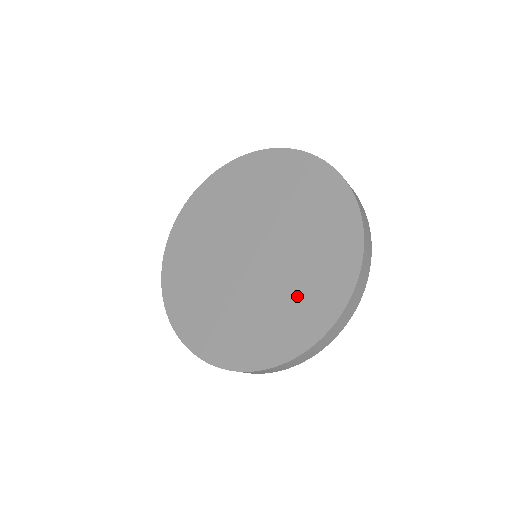
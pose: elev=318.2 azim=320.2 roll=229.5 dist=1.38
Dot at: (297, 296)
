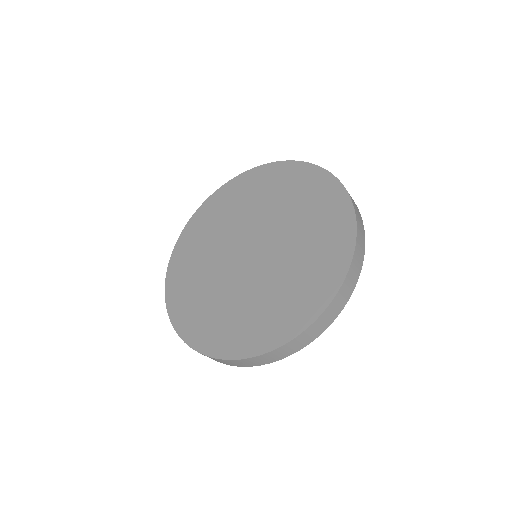
Dot at: (266, 307)
